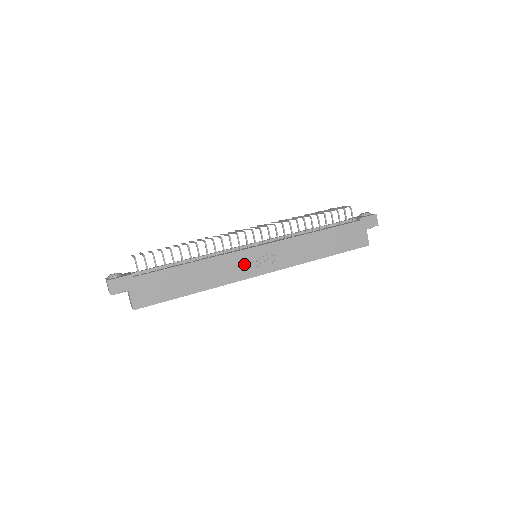
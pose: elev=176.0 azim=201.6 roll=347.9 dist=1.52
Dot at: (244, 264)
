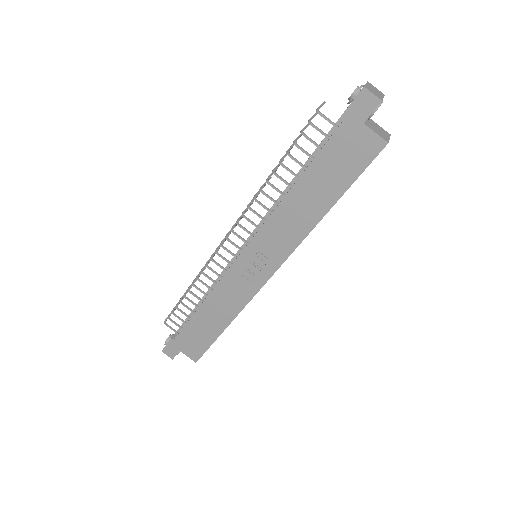
Dot at: (244, 279)
